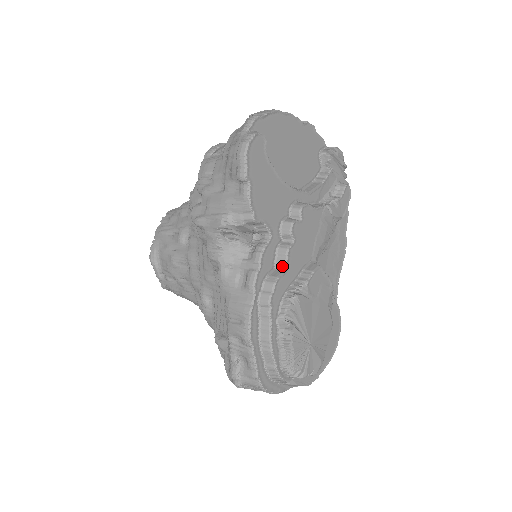
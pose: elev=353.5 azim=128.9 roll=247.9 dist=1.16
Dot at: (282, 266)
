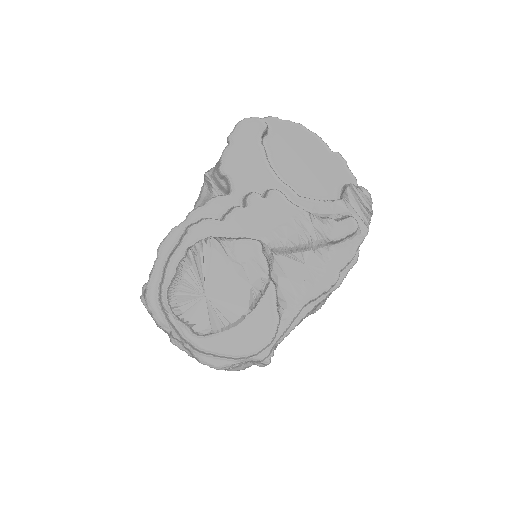
Dot at: (223, 218)
